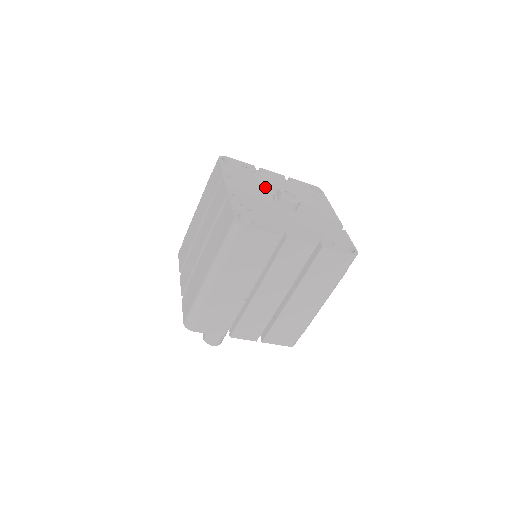
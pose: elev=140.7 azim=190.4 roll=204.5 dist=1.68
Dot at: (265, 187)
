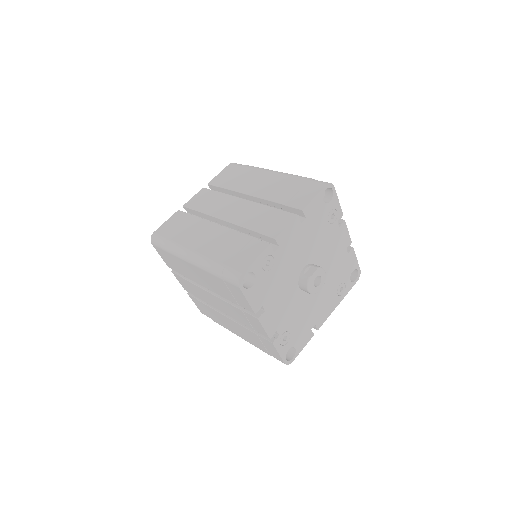
Dot at: (316, 249)
